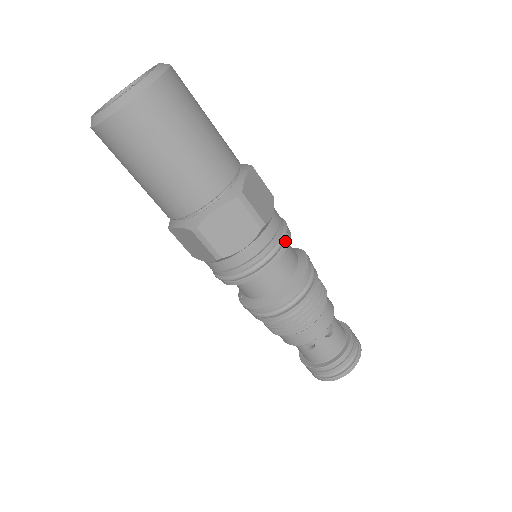
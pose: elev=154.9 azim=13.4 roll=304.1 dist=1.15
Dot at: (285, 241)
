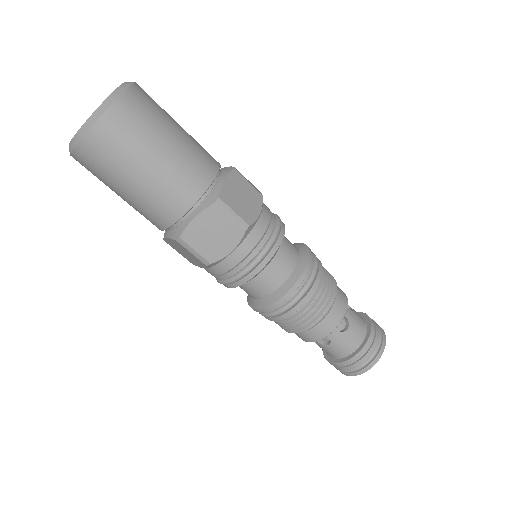
Dot at: (247, 275)
